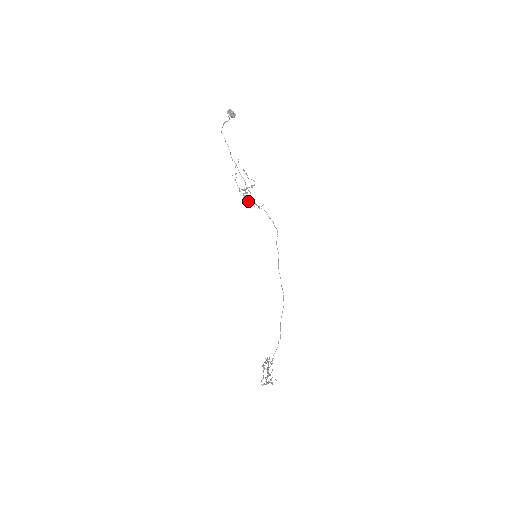
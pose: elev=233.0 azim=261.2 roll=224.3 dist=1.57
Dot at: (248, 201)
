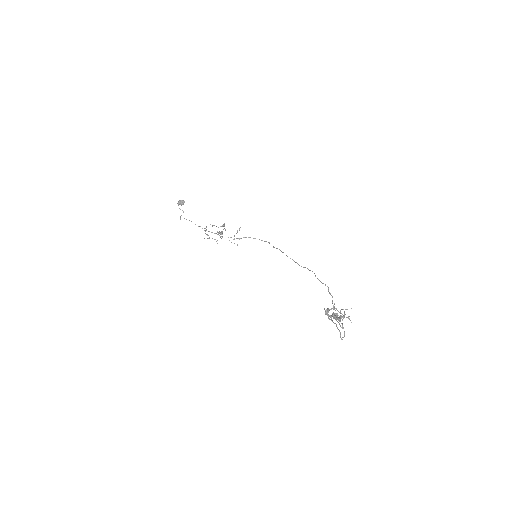
Dot at: occluded
